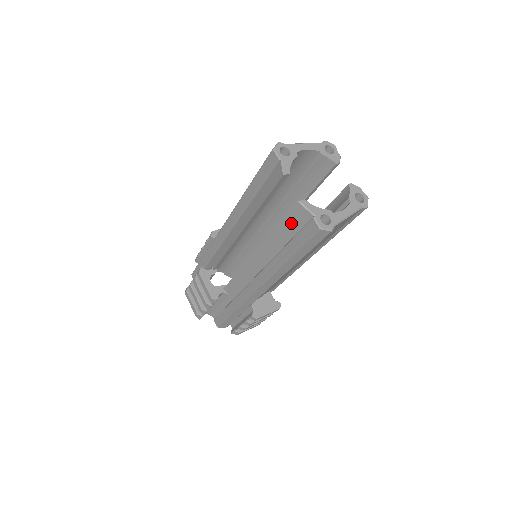
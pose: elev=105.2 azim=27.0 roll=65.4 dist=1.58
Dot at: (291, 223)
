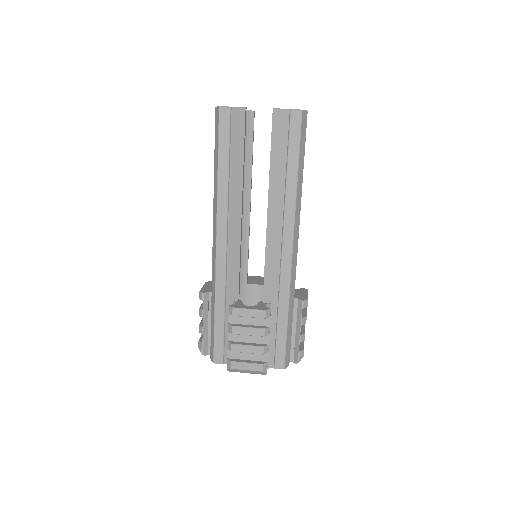
Dot at: (278, 137)
